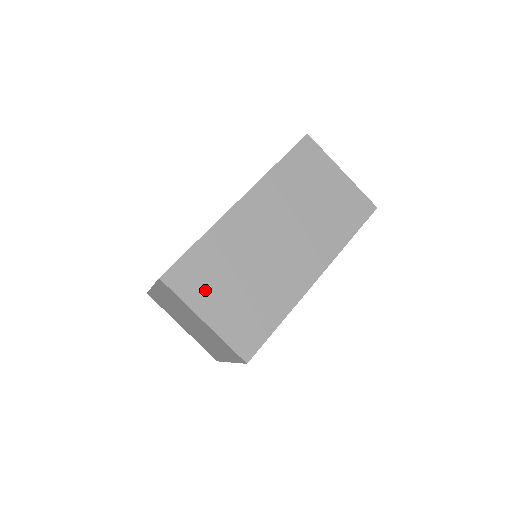
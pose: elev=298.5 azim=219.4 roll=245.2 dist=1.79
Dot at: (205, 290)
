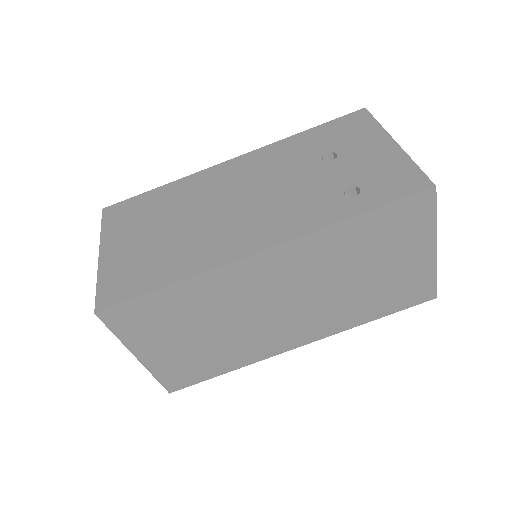
Dot at: (153, 334)
